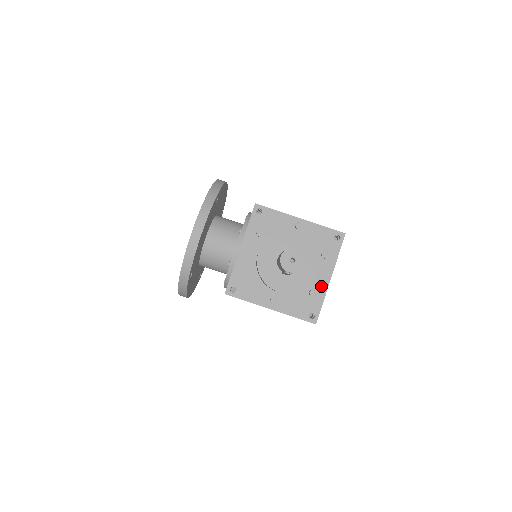
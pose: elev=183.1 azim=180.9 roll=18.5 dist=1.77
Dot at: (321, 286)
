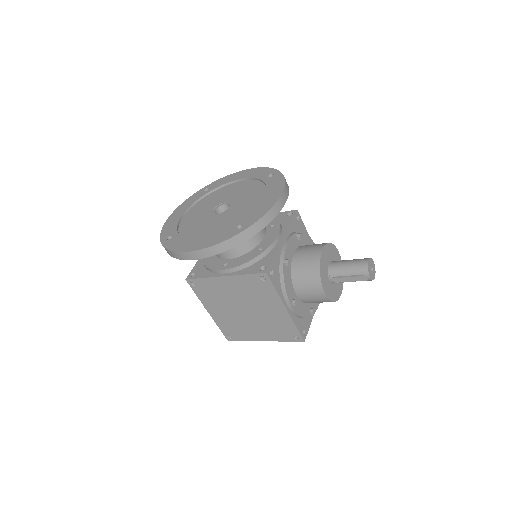
Dot at: (316, 309)
